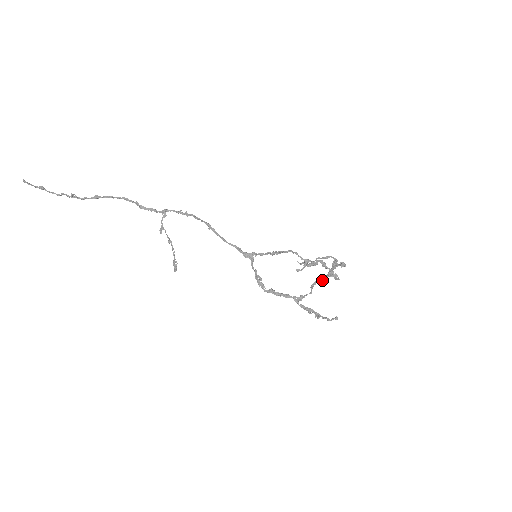
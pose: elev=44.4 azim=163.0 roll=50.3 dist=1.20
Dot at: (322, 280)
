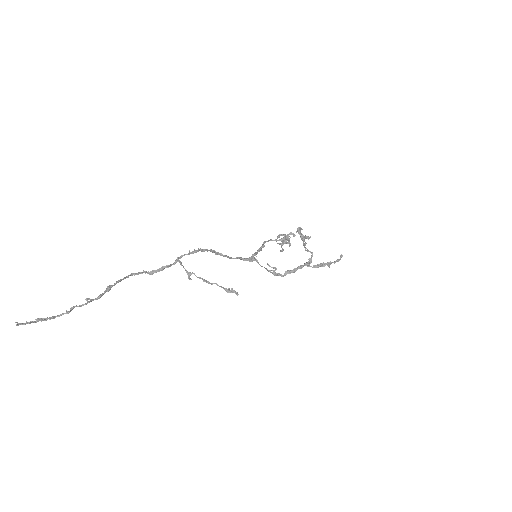
Dot at: (305, 243)
